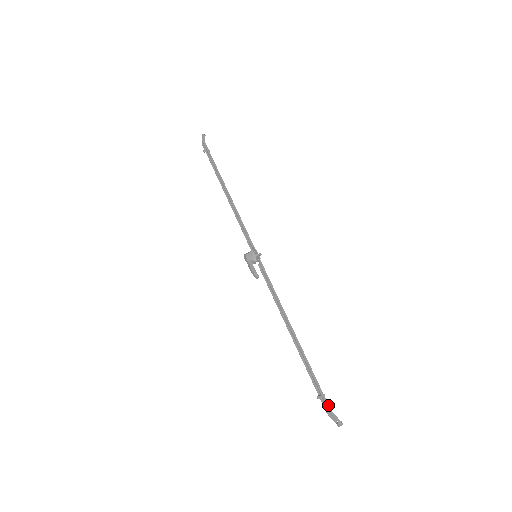
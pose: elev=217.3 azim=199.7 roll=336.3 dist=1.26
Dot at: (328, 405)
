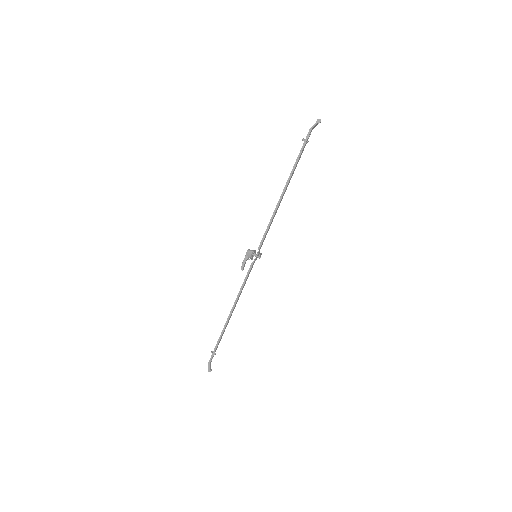
Dot at: (211, 360)
